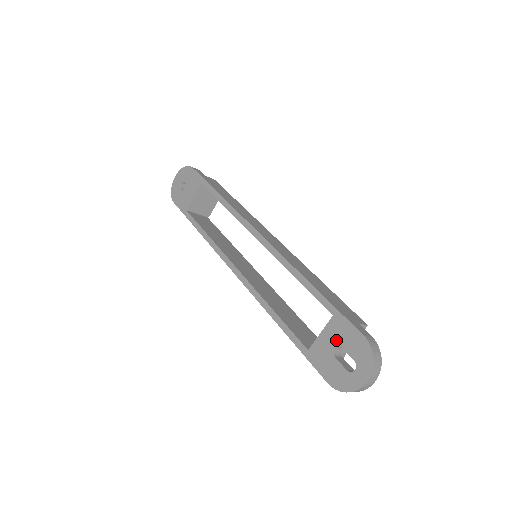
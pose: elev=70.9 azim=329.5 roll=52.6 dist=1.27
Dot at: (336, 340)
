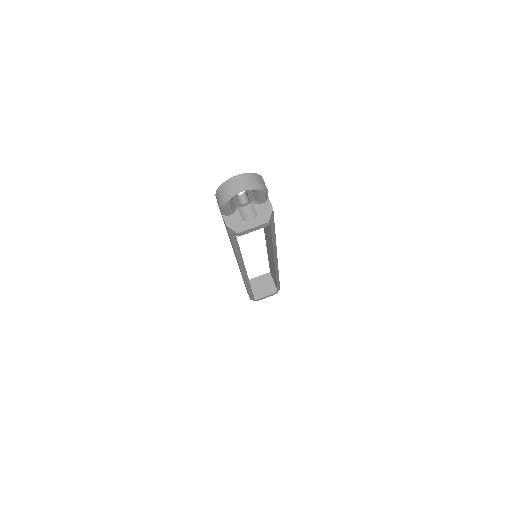
Dot at: occluded
